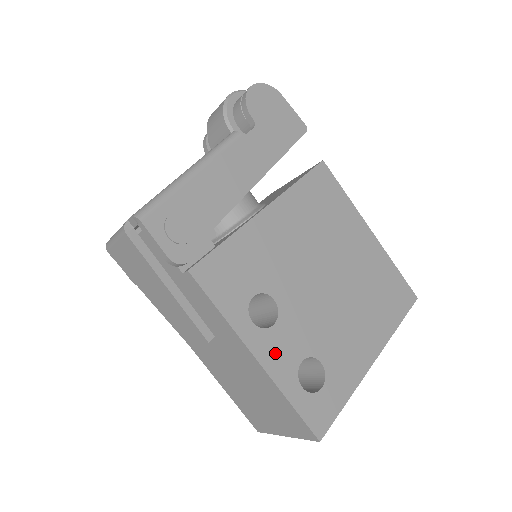
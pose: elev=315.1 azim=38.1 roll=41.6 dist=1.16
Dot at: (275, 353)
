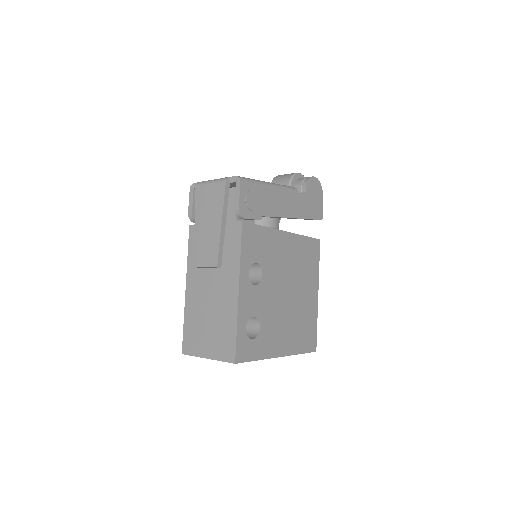
Dot at: (247, 298)
